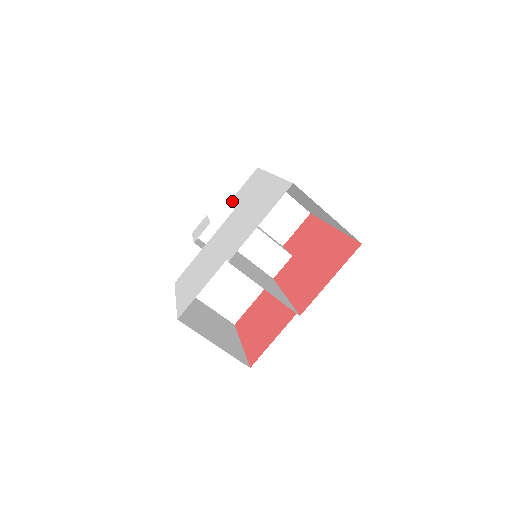
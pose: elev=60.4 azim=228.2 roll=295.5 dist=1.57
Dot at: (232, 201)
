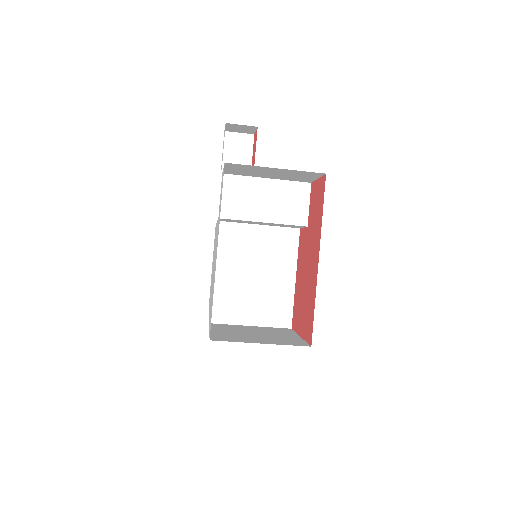
Dot at: (221, 184)
